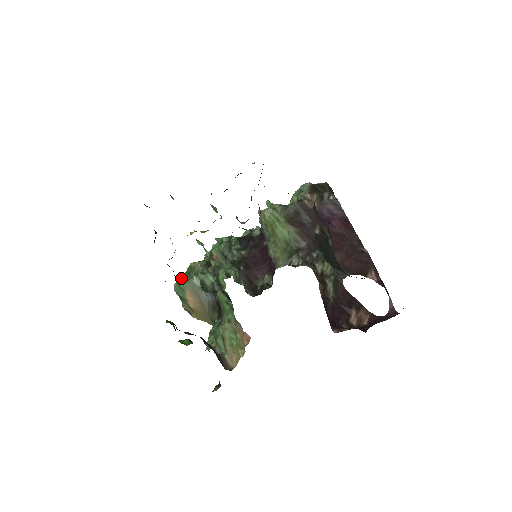
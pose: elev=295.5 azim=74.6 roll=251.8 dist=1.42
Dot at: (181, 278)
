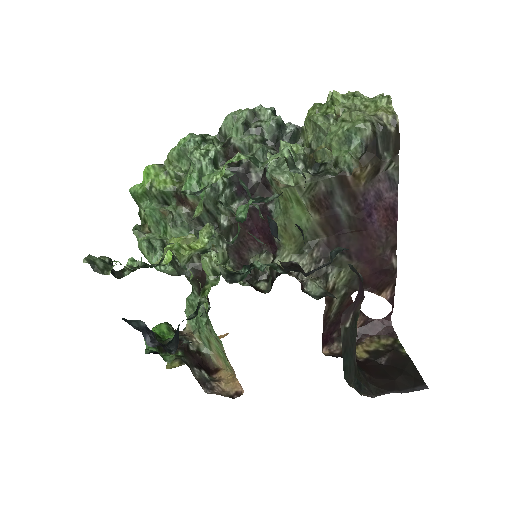
Dot at: (147, 252)
